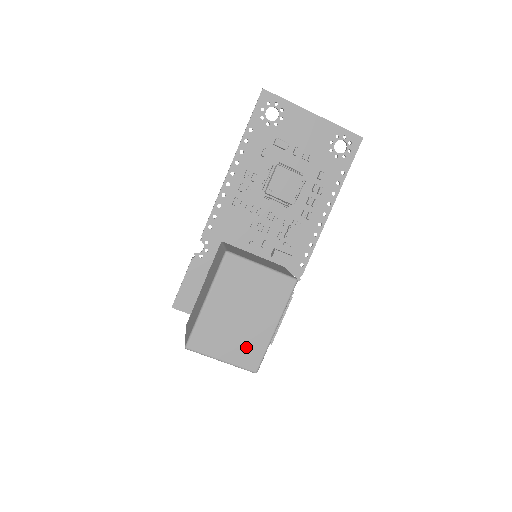
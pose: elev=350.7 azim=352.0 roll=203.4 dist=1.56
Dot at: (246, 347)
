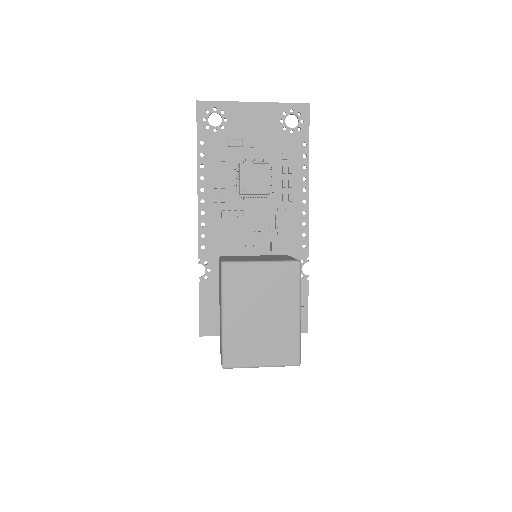
Dot at: (279, 344)
